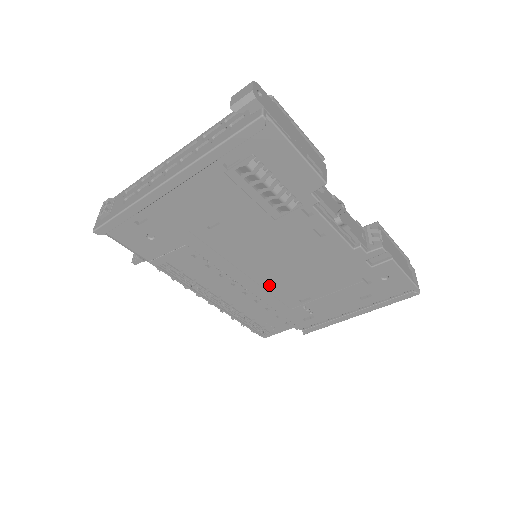
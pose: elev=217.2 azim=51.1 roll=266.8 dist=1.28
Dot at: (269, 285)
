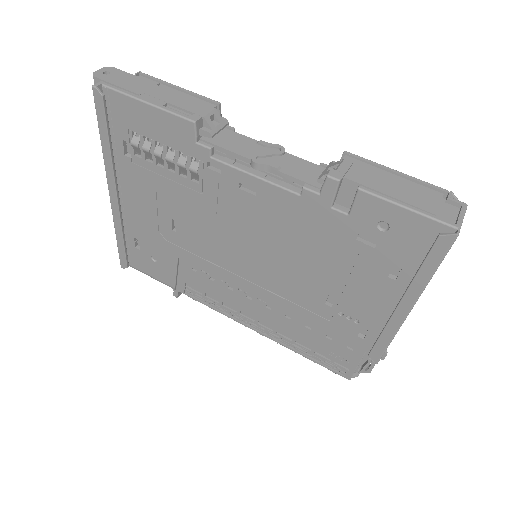
Dot at: (277, 288)
